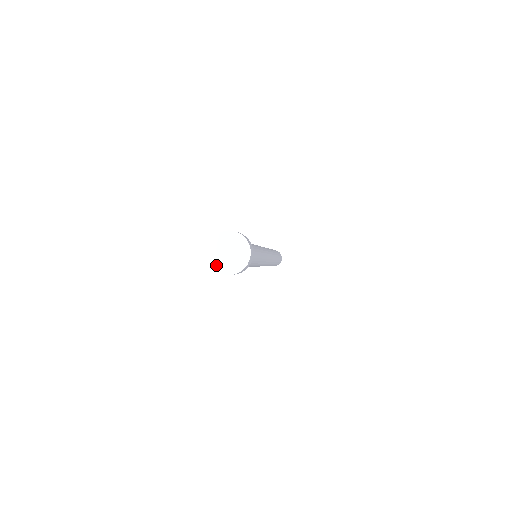
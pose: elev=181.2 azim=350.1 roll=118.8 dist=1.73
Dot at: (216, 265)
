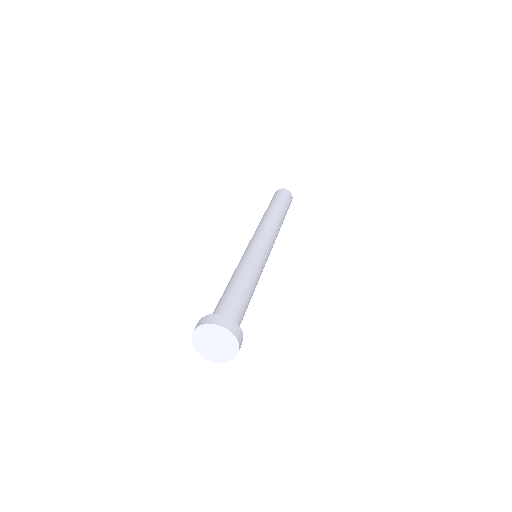
Dot at: (204, 354)
